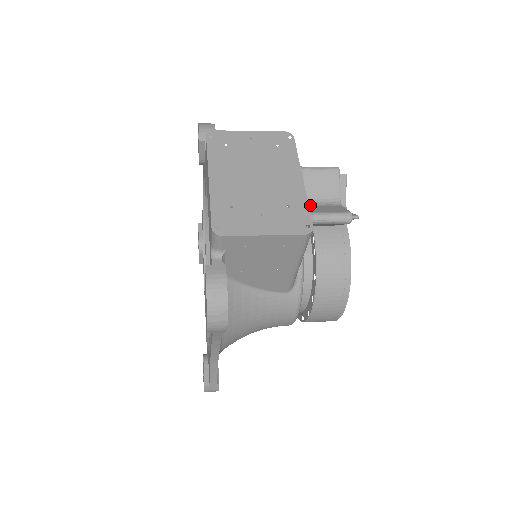
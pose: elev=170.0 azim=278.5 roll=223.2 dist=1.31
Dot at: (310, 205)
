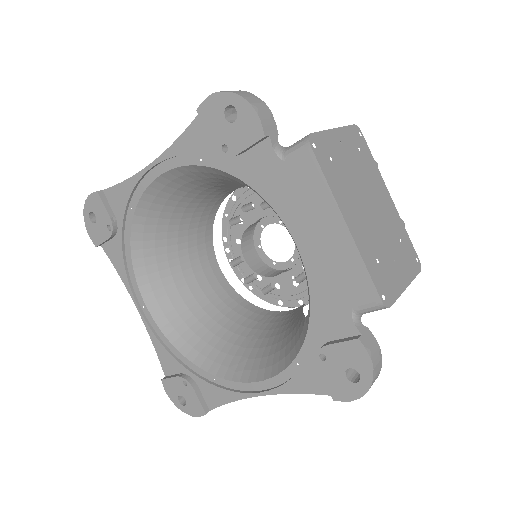
Dot at: occluded
